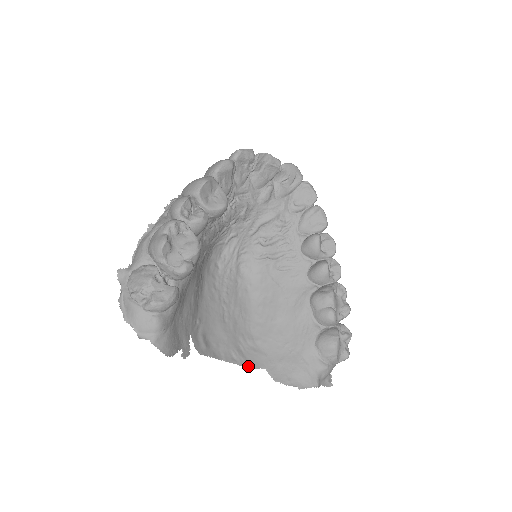
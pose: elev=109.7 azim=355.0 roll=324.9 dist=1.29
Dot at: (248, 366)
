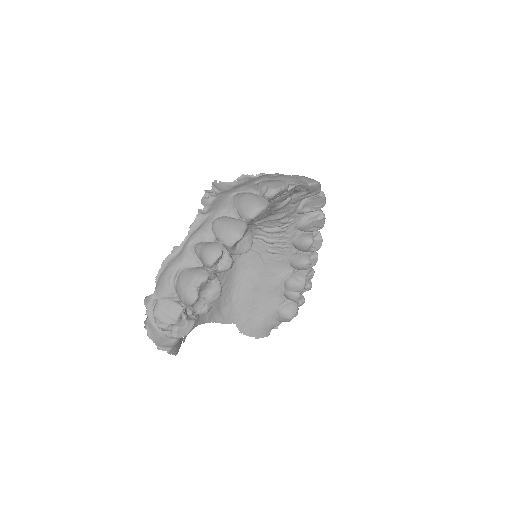
Dot at: (223, 322)
